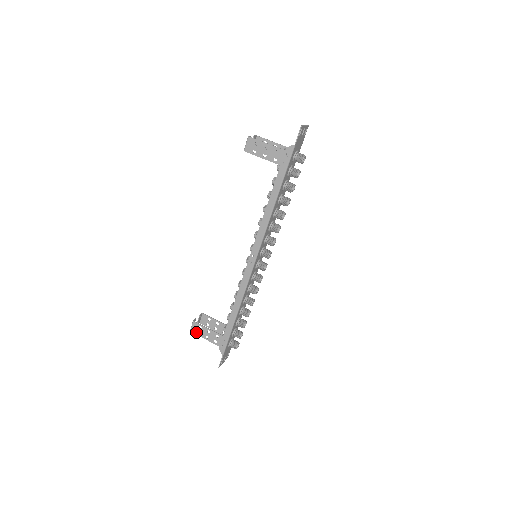
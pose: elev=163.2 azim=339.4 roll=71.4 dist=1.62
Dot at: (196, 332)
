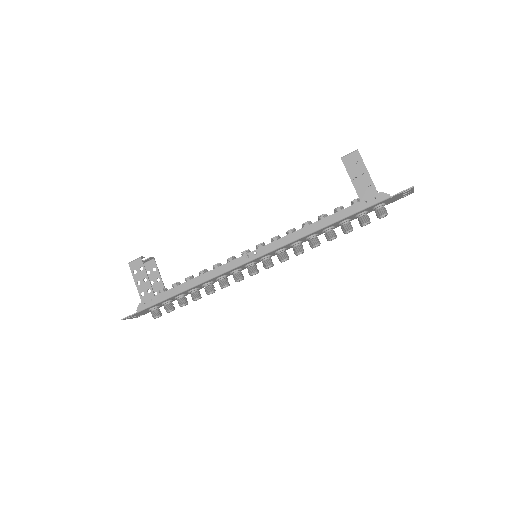
Dot at: (133, 269)
